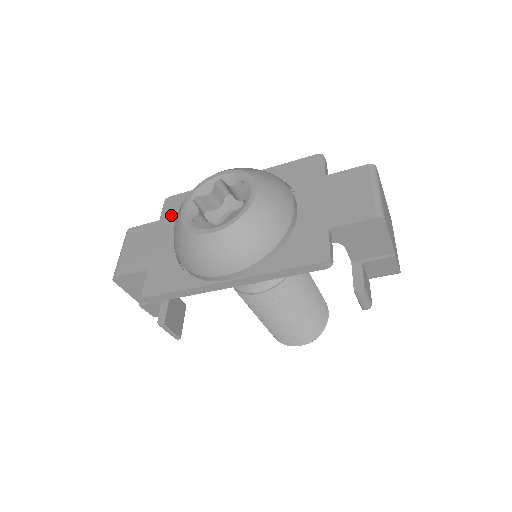
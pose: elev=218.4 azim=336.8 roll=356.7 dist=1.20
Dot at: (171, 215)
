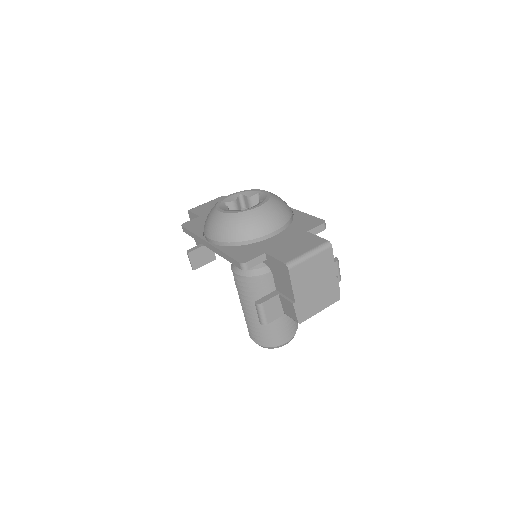
Dot at: occluded
